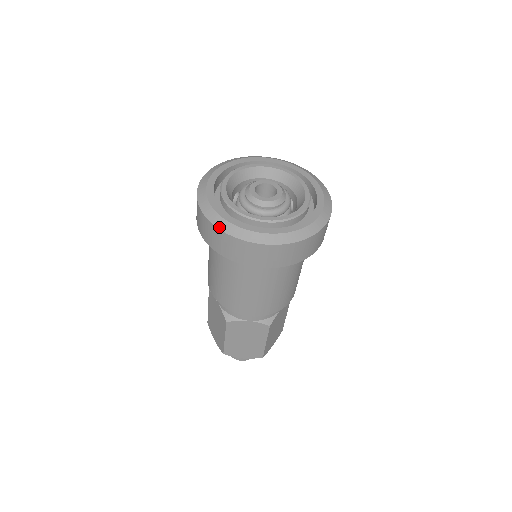
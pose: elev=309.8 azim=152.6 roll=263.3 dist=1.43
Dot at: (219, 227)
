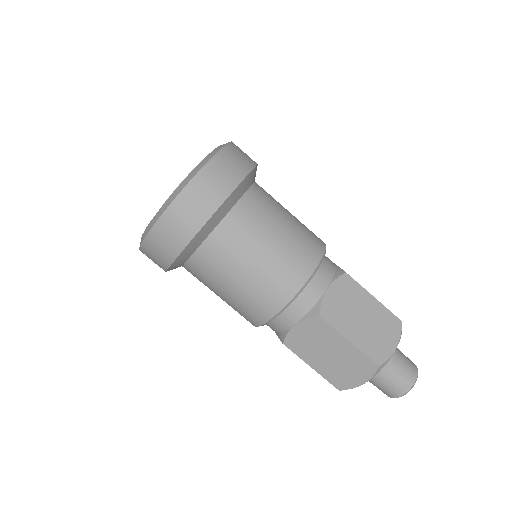
Dot at: (139, 247)
